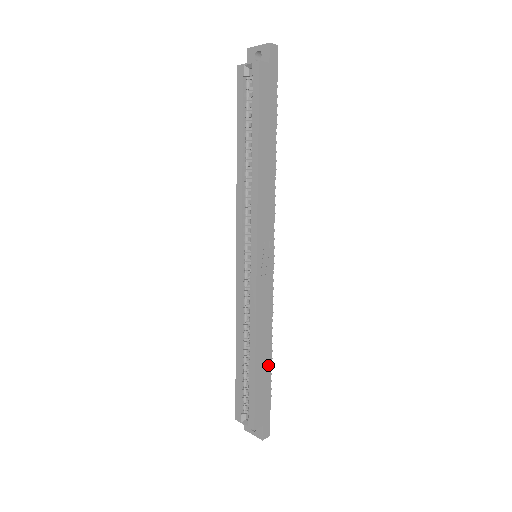
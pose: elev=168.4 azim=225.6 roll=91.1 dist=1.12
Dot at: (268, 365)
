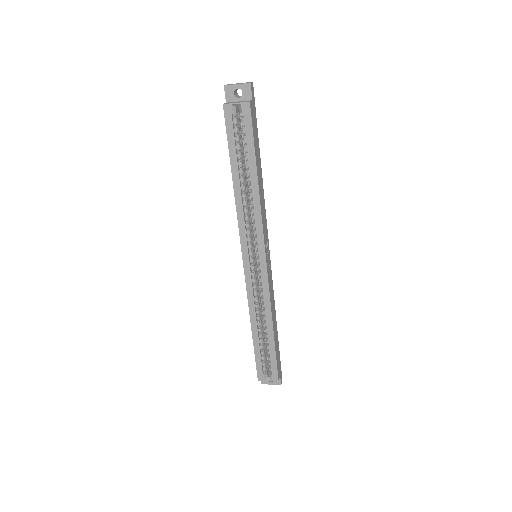
Dot at: (277, 332)
